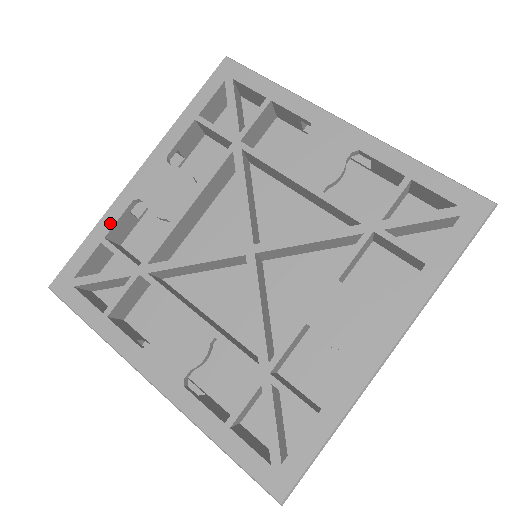
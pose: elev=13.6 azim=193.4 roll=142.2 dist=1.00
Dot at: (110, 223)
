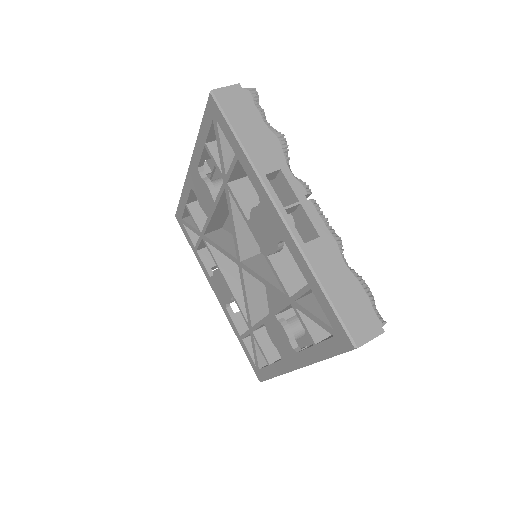
Dot at: (186, 197)
